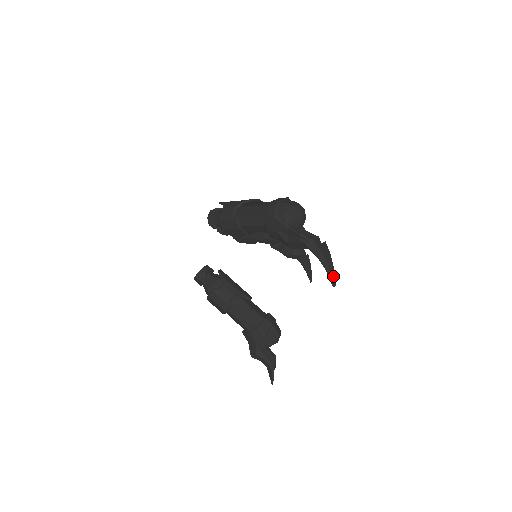
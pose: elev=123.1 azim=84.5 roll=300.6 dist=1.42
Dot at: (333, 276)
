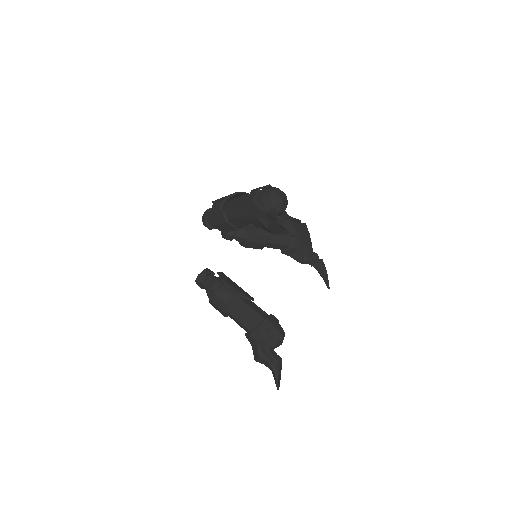
Dot at: (311, 255)
